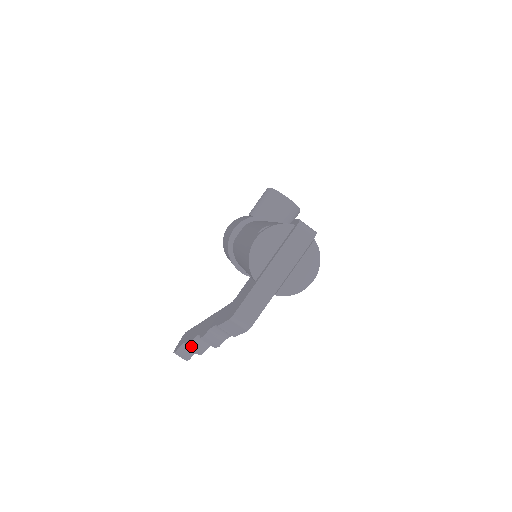
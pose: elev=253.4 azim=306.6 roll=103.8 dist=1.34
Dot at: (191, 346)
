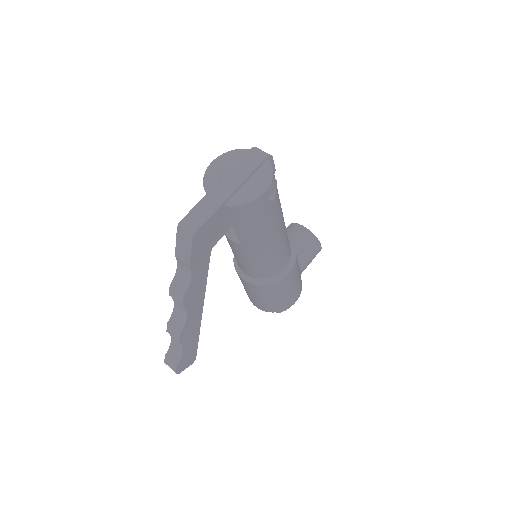
Dot at: (169, 325)
